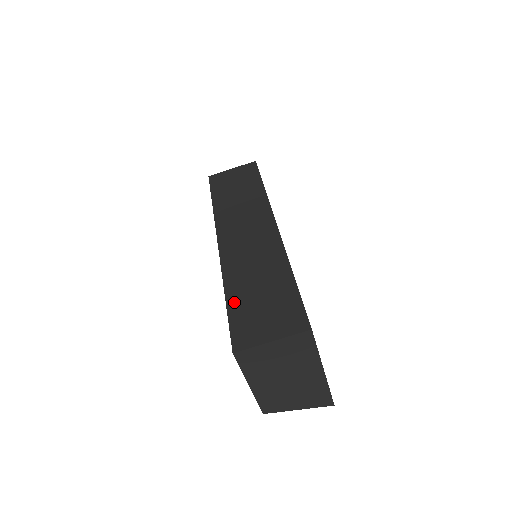
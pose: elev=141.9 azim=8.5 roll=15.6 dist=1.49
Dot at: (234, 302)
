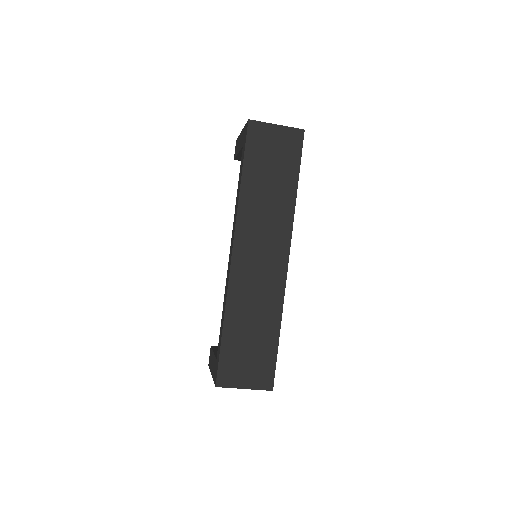
Dot at: (228, 338)
